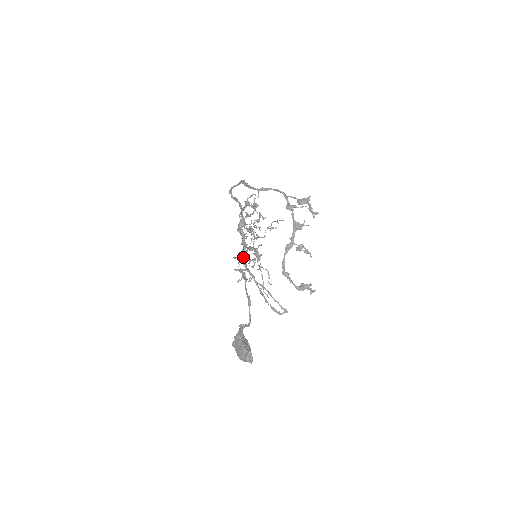
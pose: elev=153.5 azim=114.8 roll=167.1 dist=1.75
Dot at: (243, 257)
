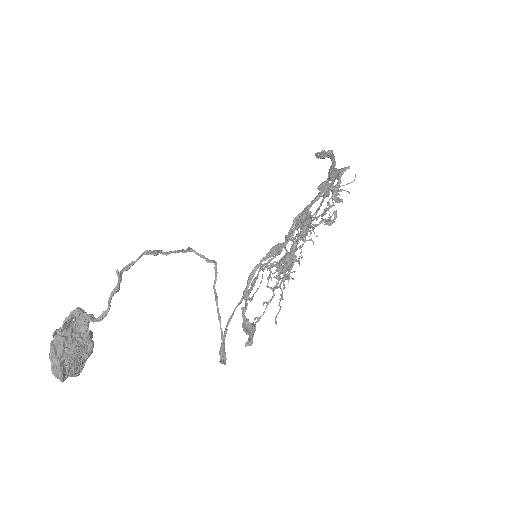
Dot at: (267, 262)
